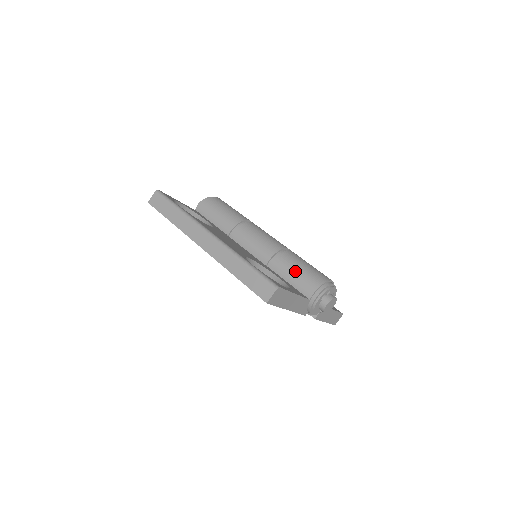
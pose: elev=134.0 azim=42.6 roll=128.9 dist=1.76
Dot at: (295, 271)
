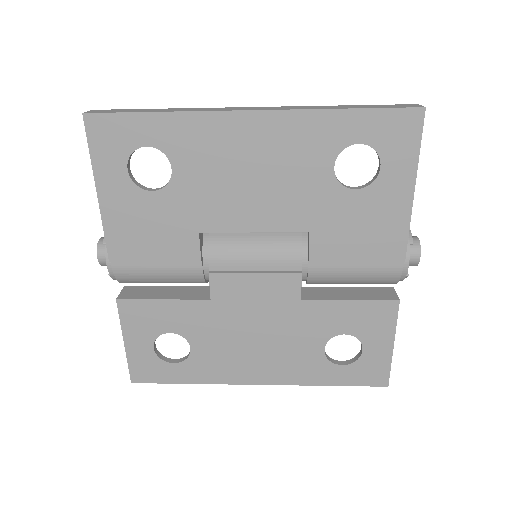
Dot at: occluded
